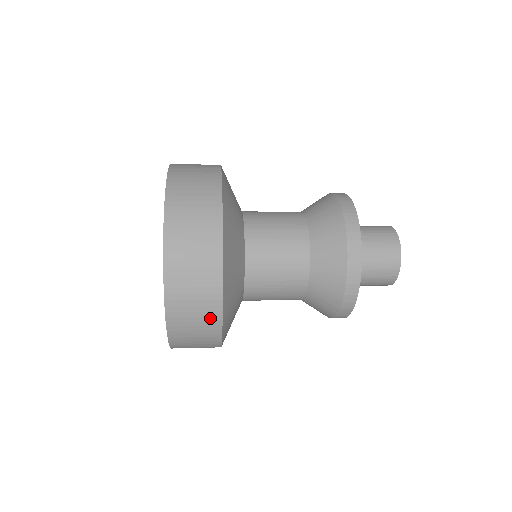
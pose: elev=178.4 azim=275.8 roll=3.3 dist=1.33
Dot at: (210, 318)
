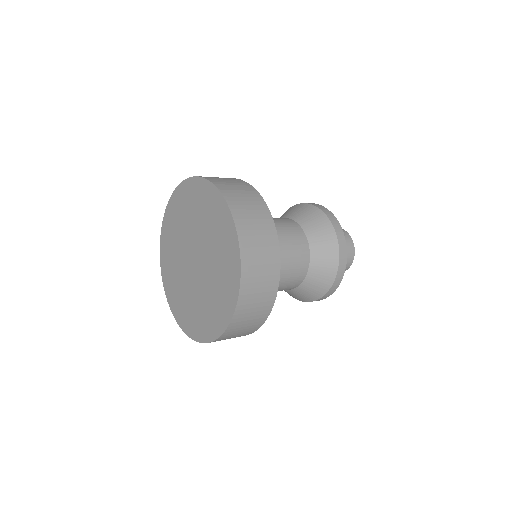
Dot at: (261, 316)
